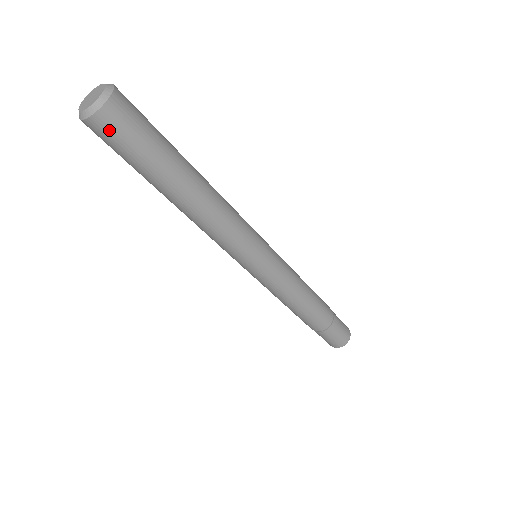
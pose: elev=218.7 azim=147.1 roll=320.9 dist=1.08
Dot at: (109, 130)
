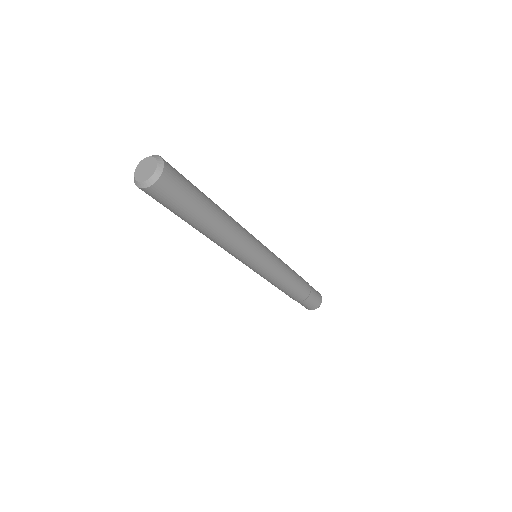
Dot at: (154, 196)
